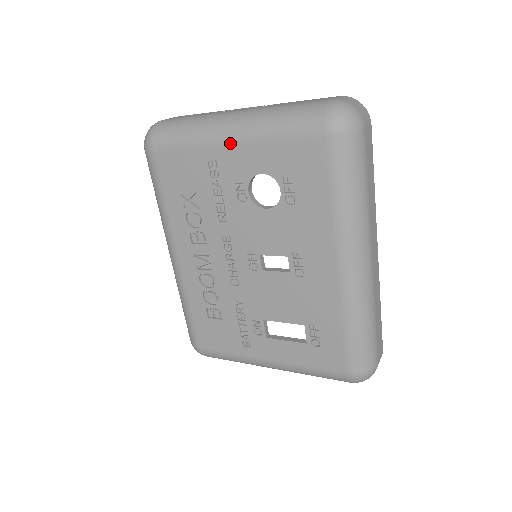
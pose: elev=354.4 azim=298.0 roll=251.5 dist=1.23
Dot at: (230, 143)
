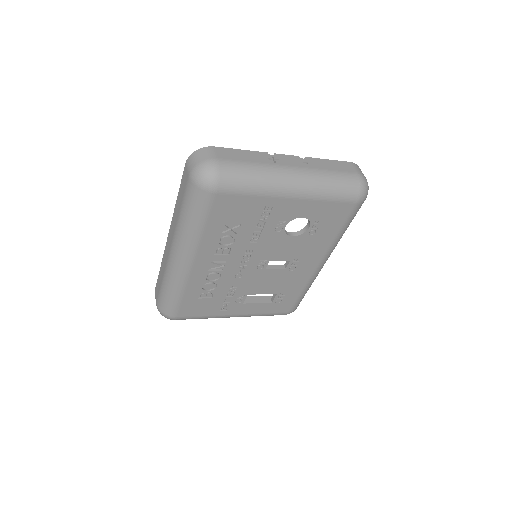
Dot at: (291, 198)
